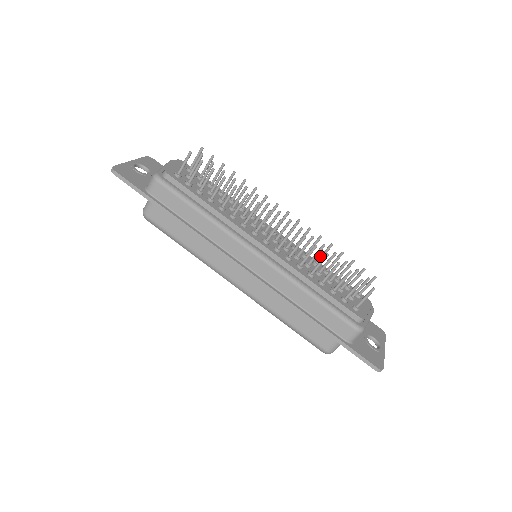
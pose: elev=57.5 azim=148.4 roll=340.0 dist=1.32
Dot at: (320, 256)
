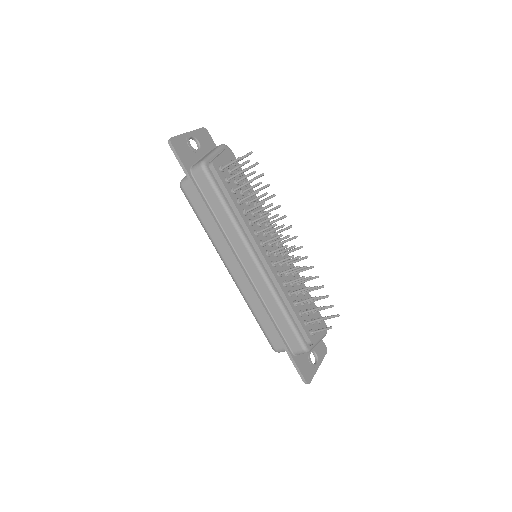
Dot at: (305, 280)
